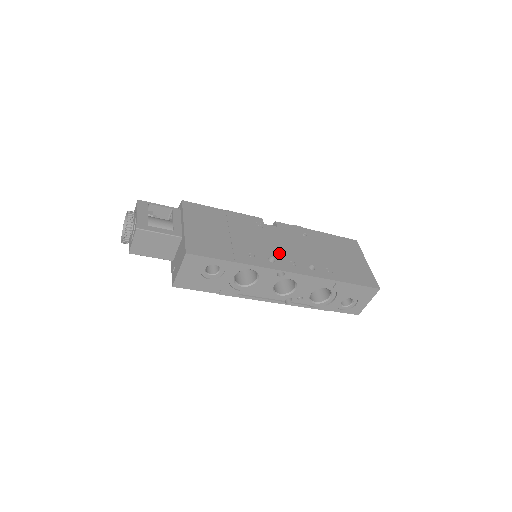
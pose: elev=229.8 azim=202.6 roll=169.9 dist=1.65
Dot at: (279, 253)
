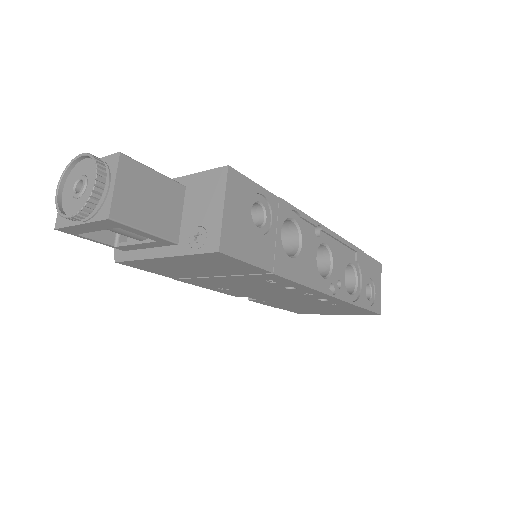
Dot at: occluded
